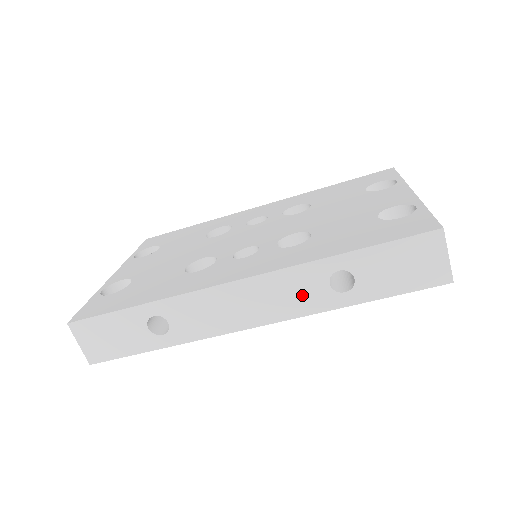
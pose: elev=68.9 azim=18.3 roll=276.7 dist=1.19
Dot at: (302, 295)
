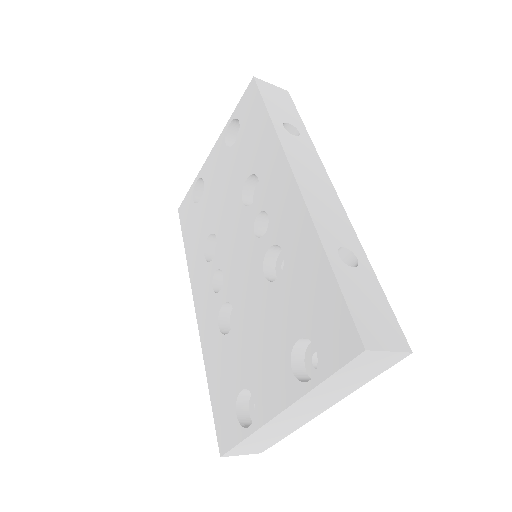
Dot at: occluded
